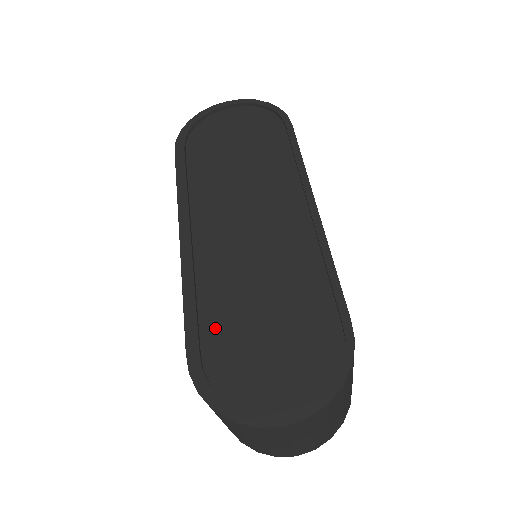
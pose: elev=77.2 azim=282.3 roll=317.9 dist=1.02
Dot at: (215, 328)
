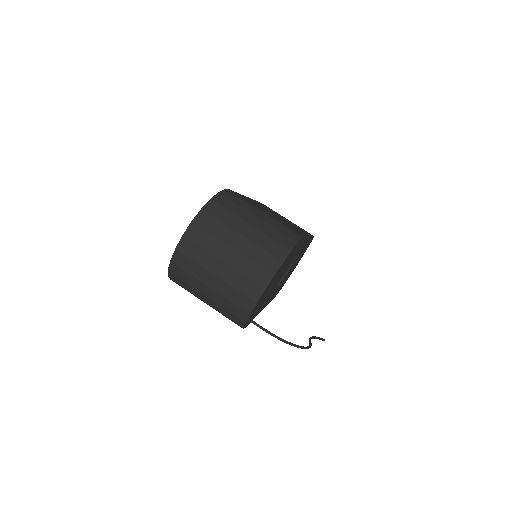
Dot at: occluded
